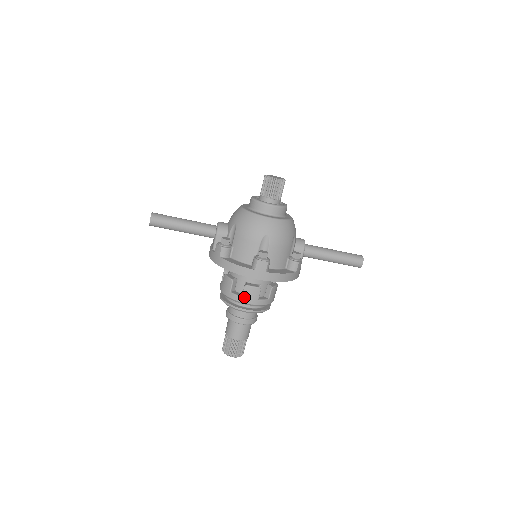
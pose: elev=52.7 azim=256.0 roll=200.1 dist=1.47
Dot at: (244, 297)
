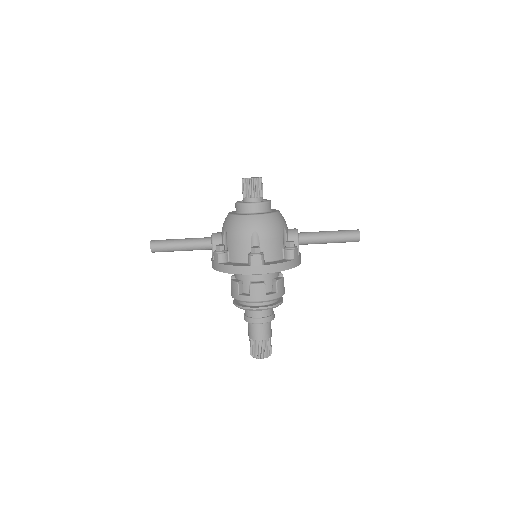
Dot at: (252, 296)
